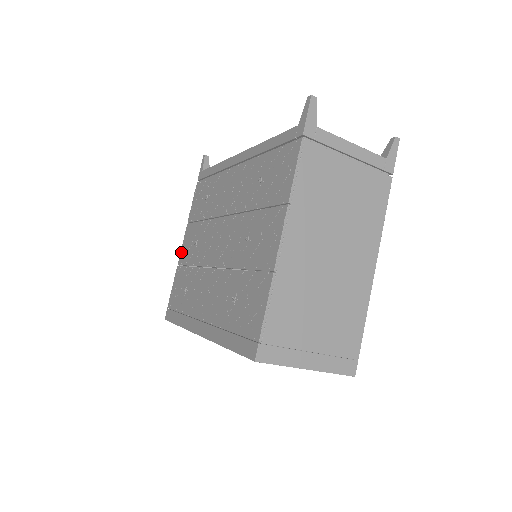
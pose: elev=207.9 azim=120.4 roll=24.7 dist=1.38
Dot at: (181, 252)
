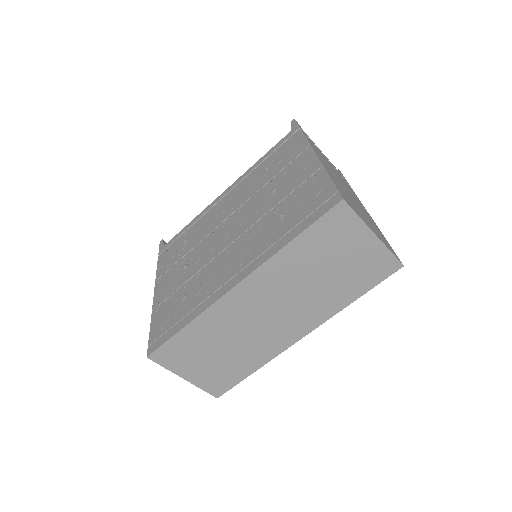
Dot at: (155, 299)
